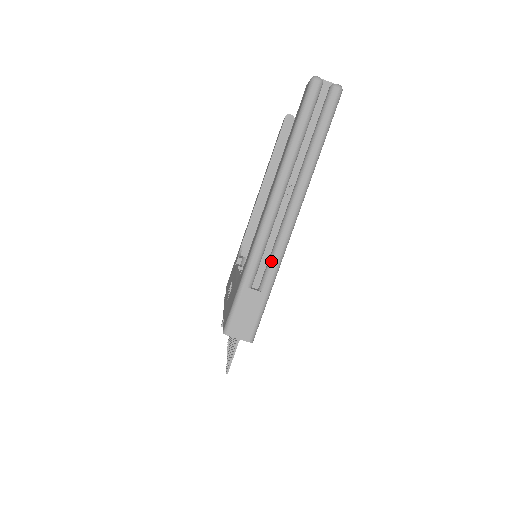
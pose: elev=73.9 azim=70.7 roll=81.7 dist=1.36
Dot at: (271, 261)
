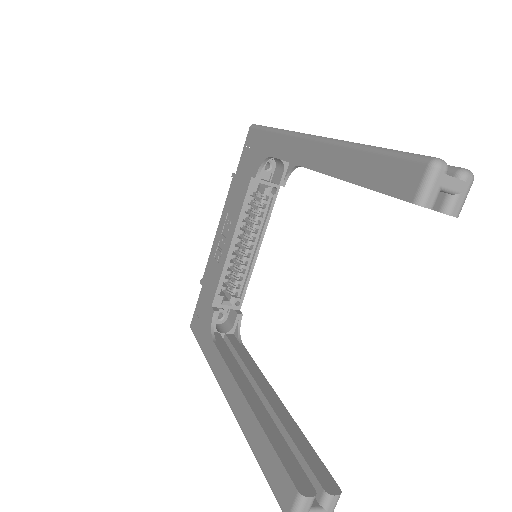
Dot at: occluded
